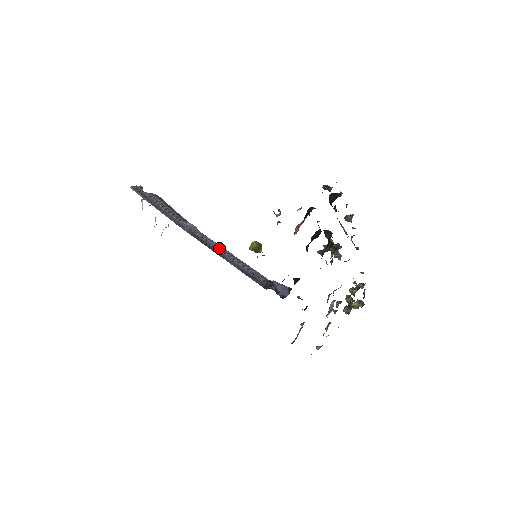
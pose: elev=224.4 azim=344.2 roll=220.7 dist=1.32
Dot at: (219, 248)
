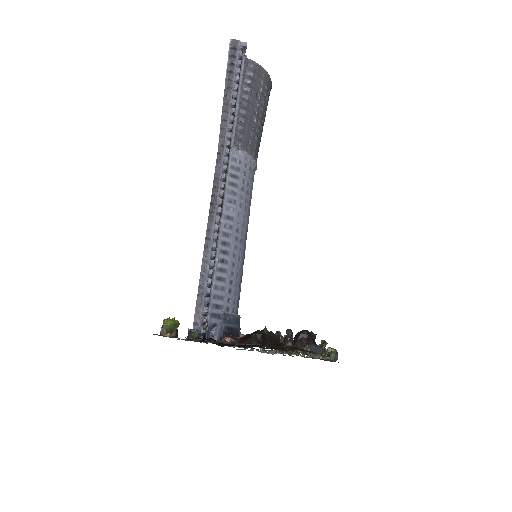
Dot at: (218, 229)
